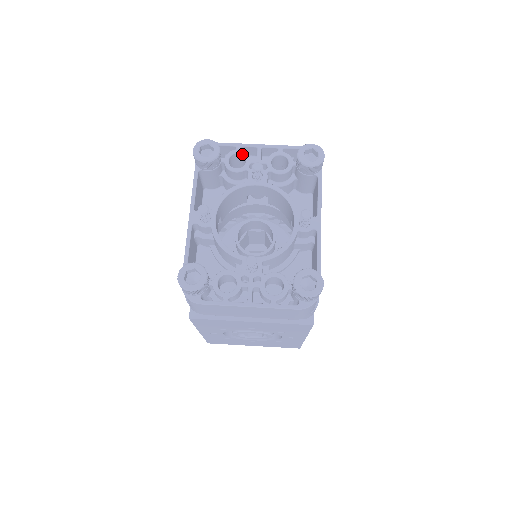
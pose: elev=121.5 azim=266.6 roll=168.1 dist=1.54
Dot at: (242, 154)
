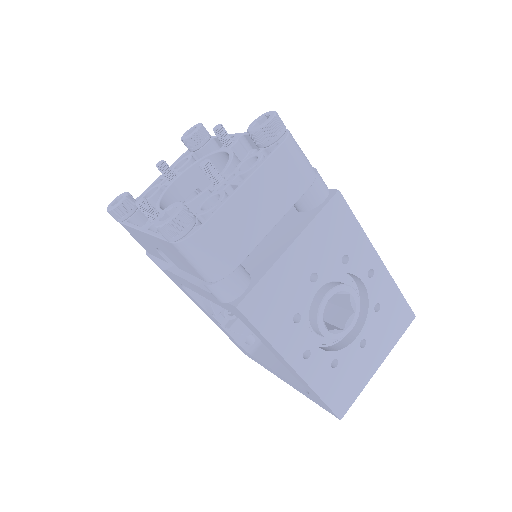
Dot at: (151, 189)
